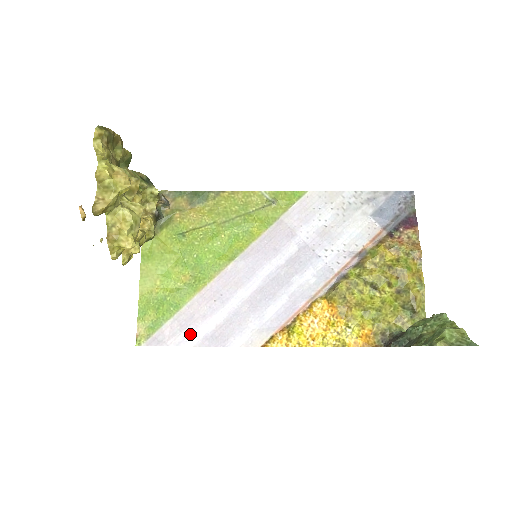
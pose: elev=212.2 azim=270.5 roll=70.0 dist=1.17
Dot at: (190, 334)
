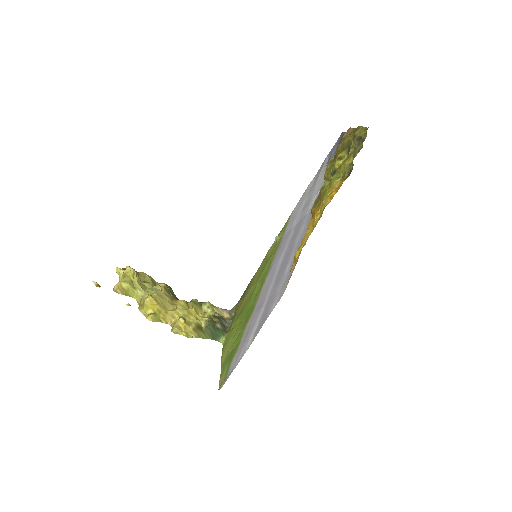
Dot at: (246, 344)
